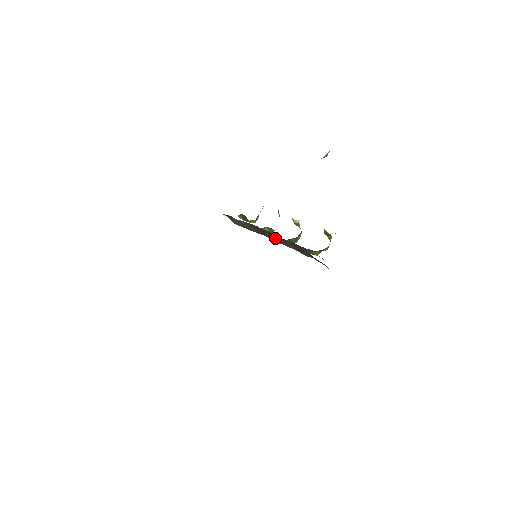
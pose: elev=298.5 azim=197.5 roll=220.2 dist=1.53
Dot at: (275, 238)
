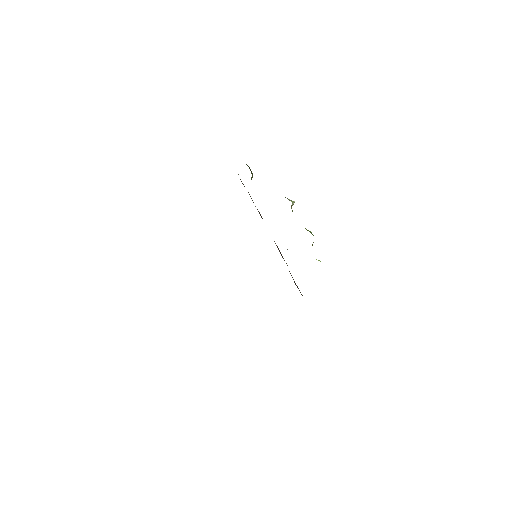
Dot at: (278, 249)
